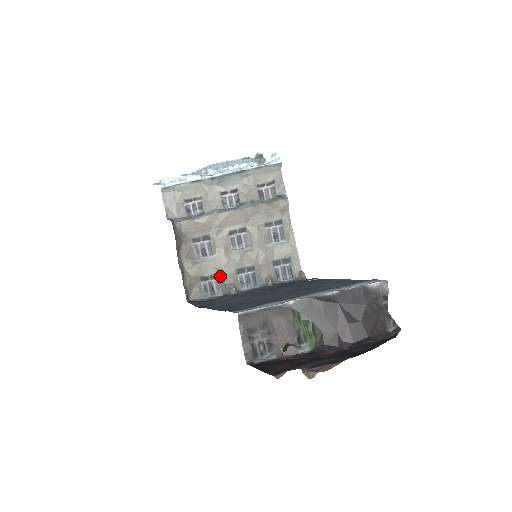
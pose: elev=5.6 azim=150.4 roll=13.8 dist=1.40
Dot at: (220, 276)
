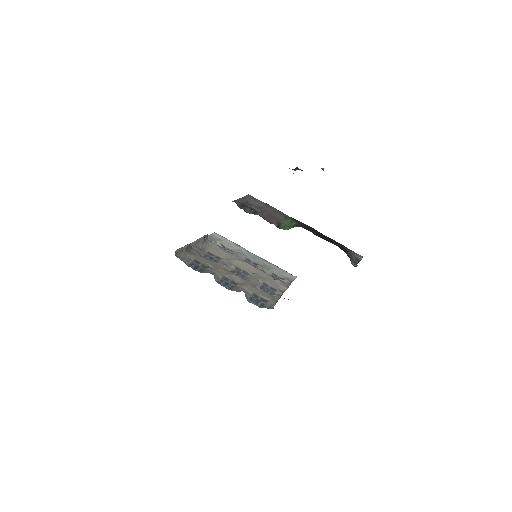
Dot at: (209, 268)
